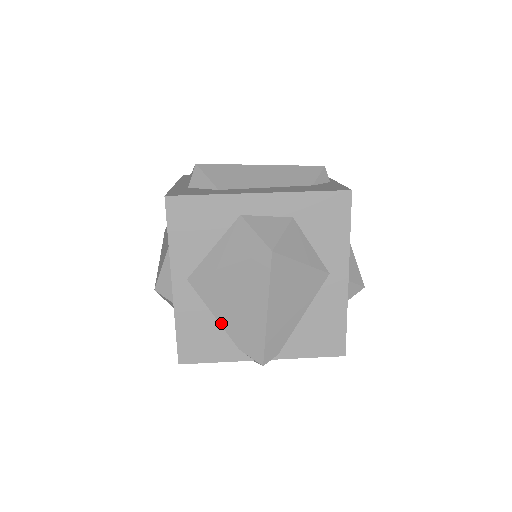
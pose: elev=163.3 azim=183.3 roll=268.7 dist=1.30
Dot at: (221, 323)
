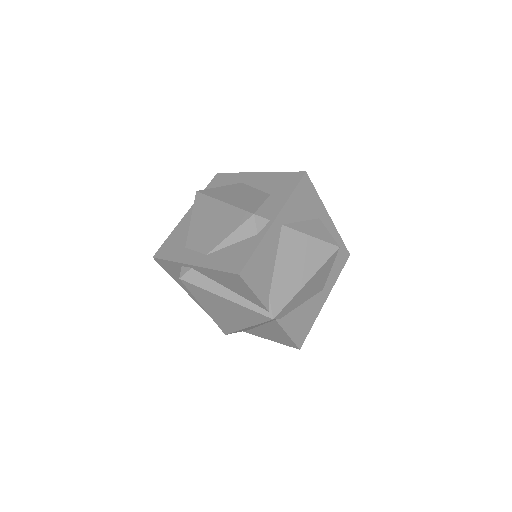
Dot at: (275, 269)
